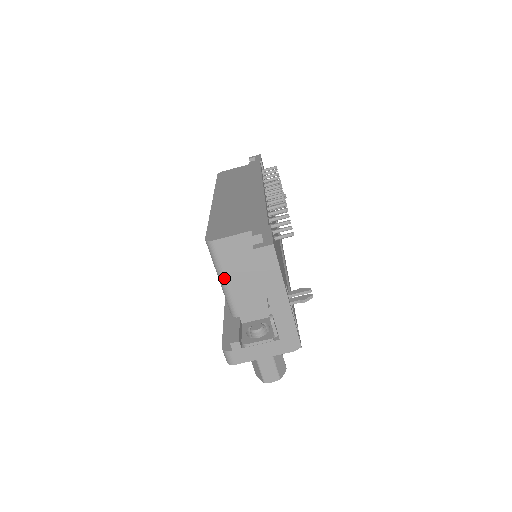
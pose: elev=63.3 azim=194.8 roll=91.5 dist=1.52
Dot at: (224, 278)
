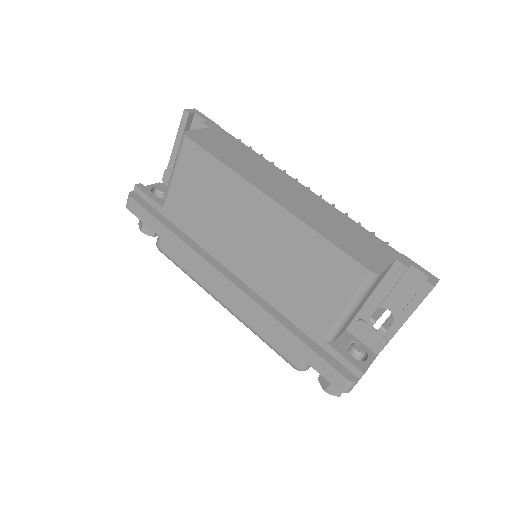
Dot at: (357, 307)
